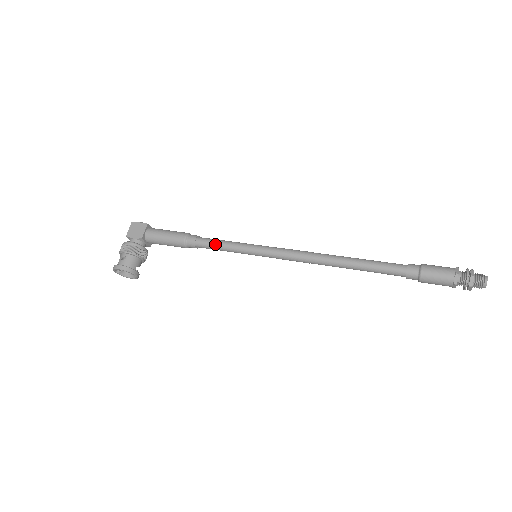
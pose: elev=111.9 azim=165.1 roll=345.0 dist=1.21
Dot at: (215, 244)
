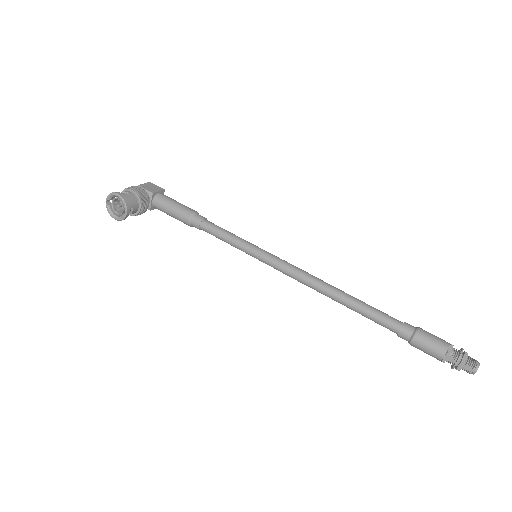
Dot at: (221, 230)
